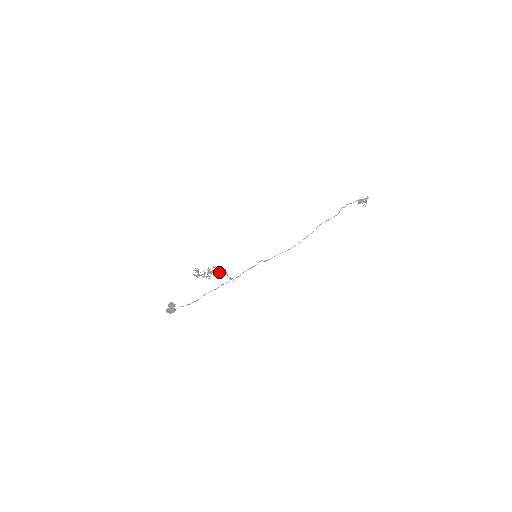
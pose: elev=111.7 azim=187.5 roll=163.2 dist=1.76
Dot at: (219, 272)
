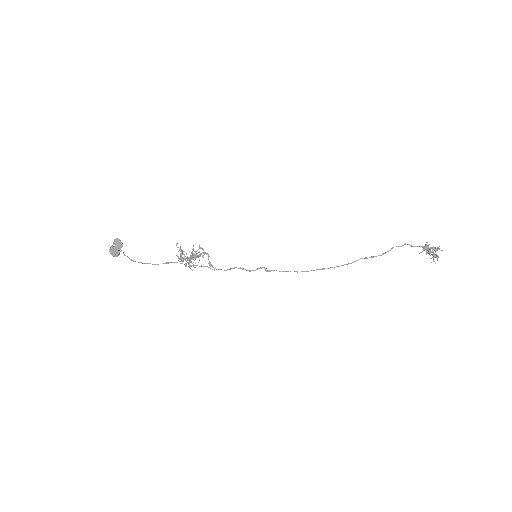
Dot at: (201, 253)
